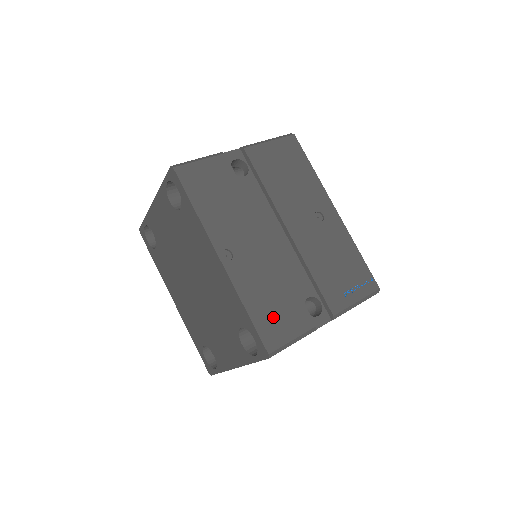
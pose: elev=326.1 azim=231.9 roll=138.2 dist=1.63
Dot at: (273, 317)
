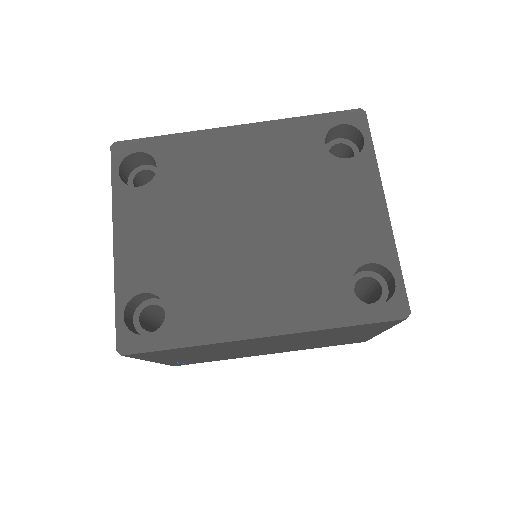
Dot at: occluded
